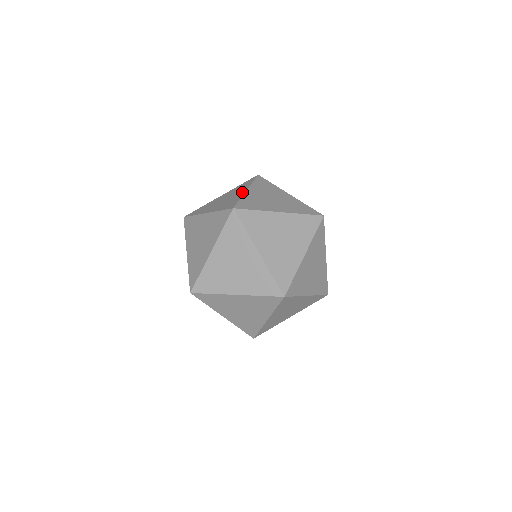
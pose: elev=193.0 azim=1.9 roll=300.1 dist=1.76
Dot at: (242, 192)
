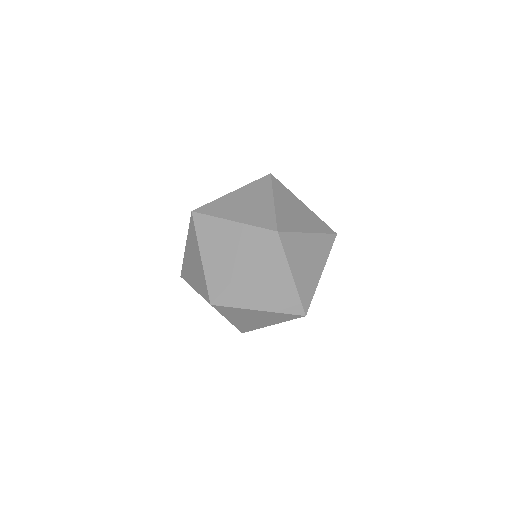
Dot at: occluded
